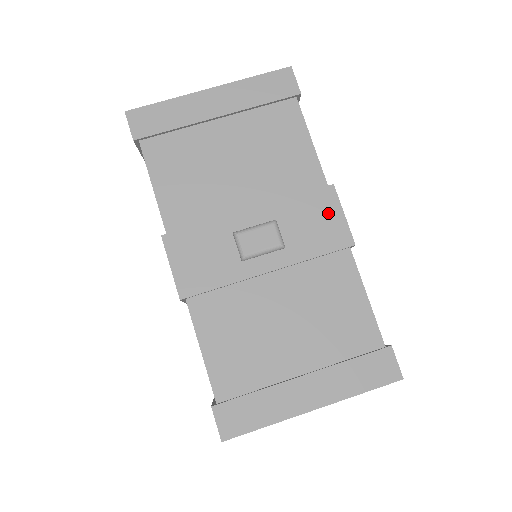
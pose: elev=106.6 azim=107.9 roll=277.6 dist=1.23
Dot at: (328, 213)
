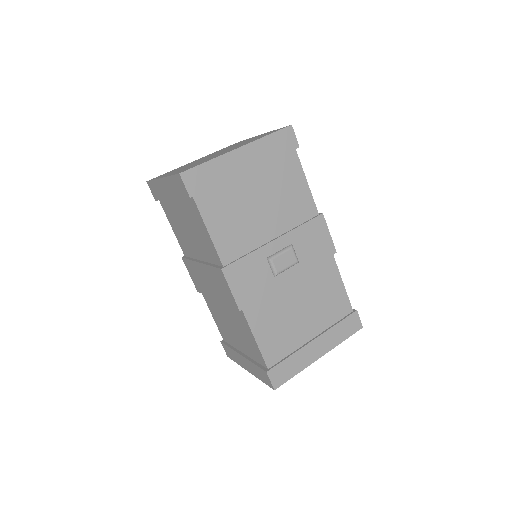
Dot at: (321, 234)
